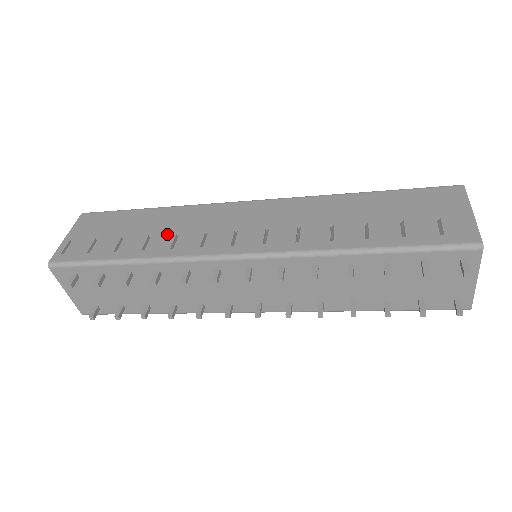
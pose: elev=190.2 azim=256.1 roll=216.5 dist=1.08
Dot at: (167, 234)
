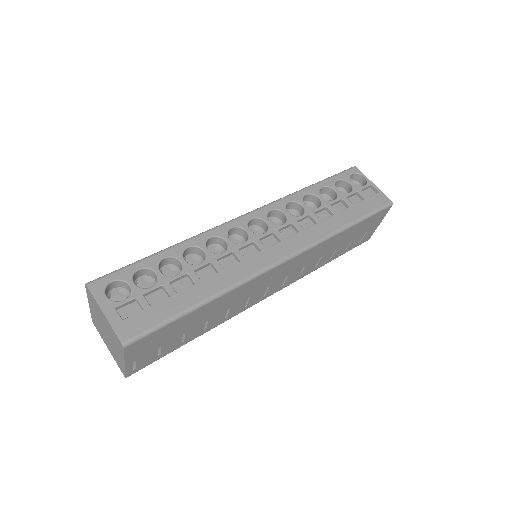
Dot at: (221, 314)
